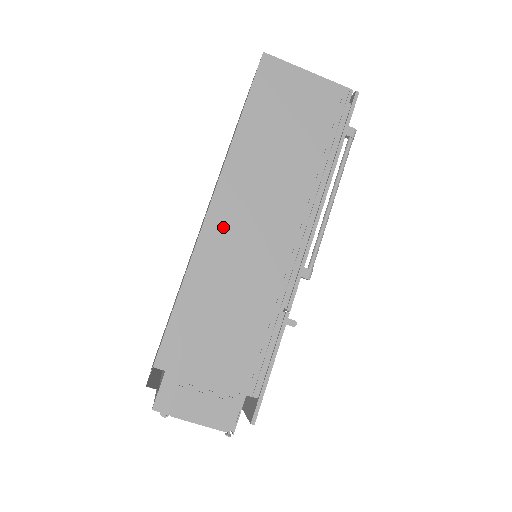
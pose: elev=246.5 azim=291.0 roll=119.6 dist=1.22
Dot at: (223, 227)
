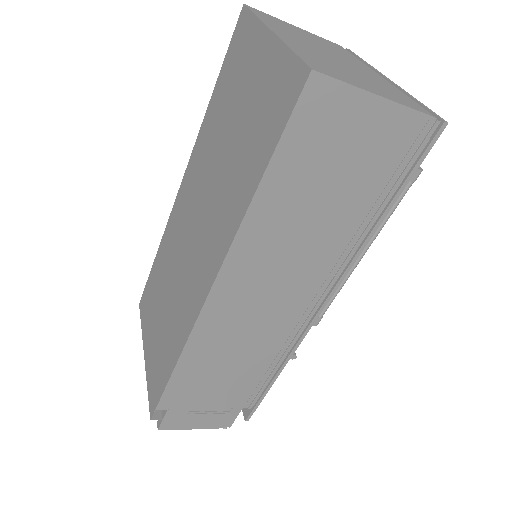
Dot at: (227, 305)
